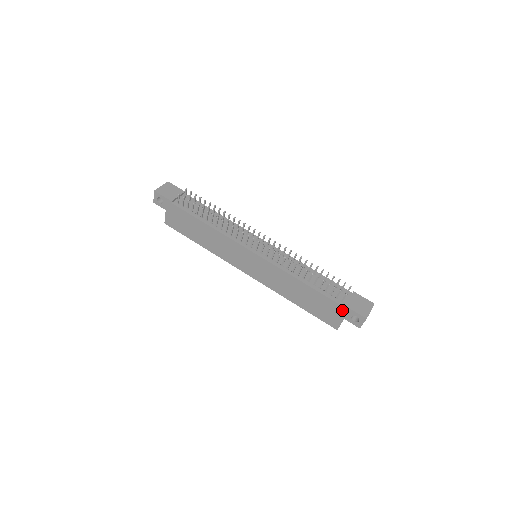
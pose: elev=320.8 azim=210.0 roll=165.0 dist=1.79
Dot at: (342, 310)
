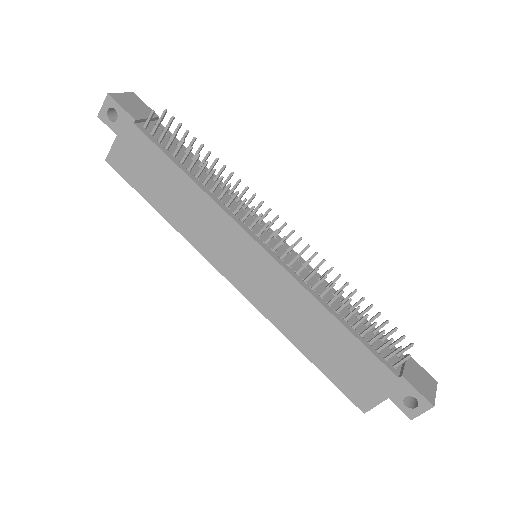
Dot at: (392, 382)
